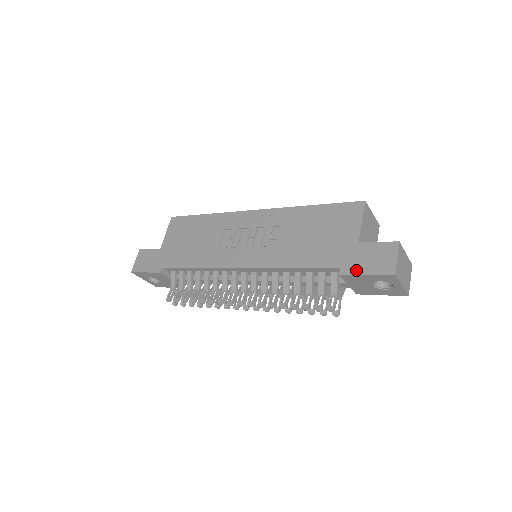
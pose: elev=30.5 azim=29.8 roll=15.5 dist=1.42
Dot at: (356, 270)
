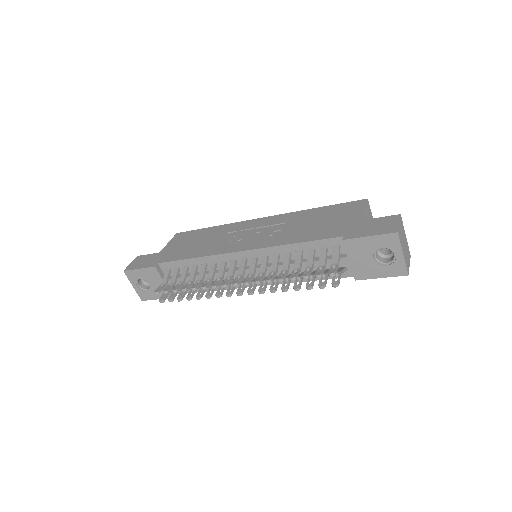
Dot at: (359, 235)
